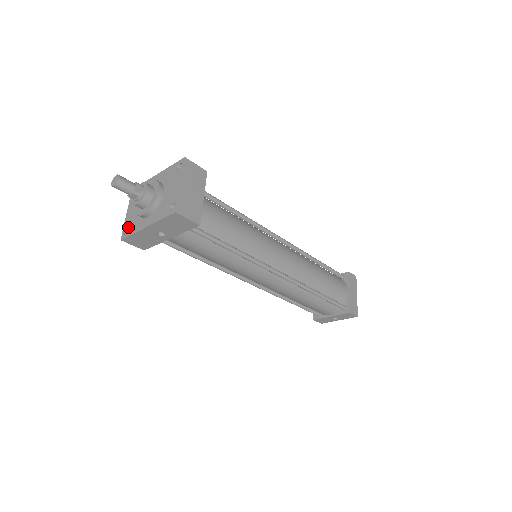
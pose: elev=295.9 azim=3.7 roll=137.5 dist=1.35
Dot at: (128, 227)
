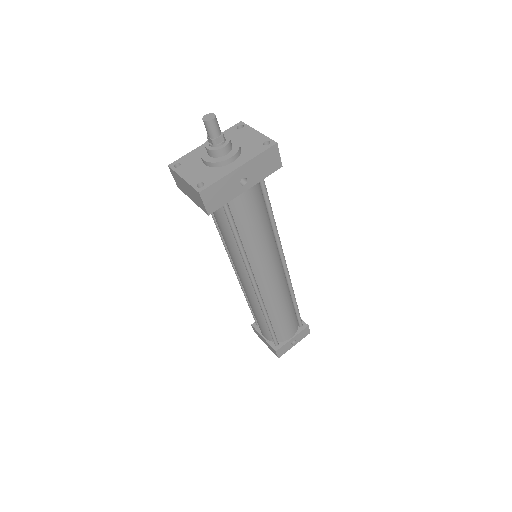
Dot at: (202, 181)
